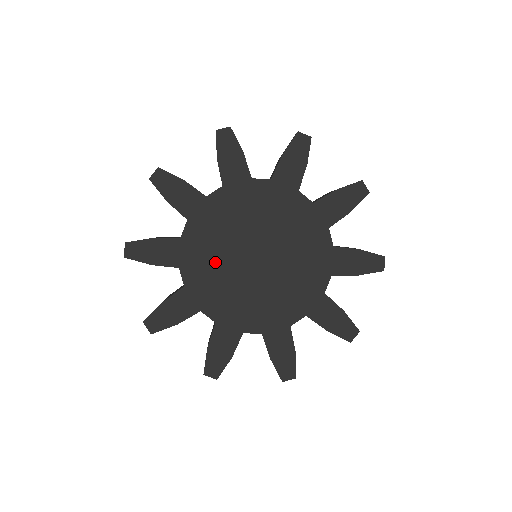
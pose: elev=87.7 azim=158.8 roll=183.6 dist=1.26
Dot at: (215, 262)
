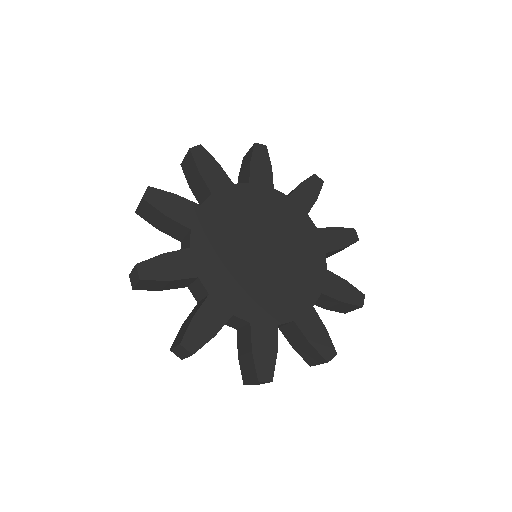
Dot at: (229, 264)
